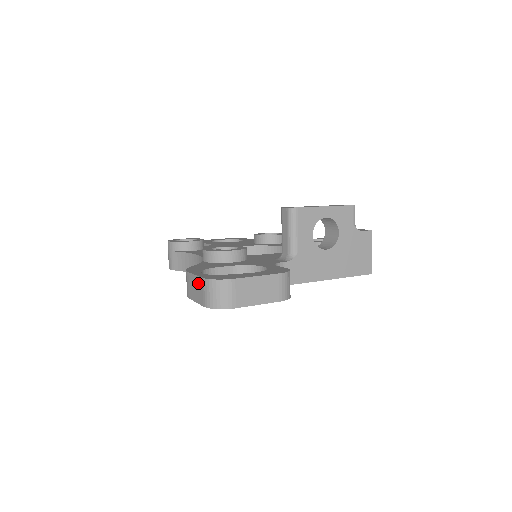
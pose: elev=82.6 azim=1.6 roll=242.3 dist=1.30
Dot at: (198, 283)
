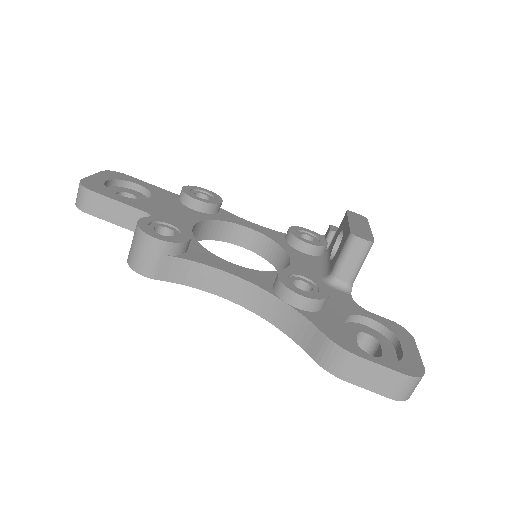
Dot at: (389, 376)
